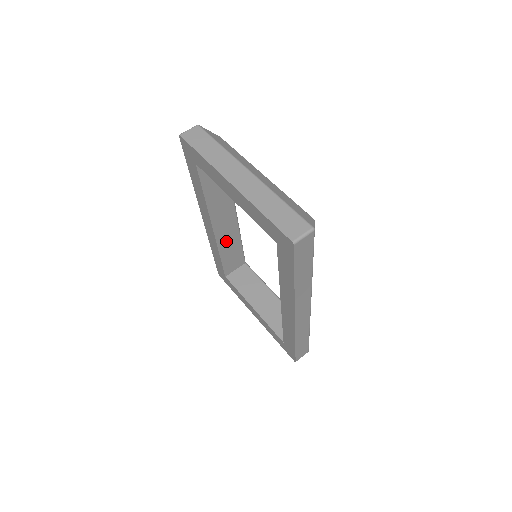
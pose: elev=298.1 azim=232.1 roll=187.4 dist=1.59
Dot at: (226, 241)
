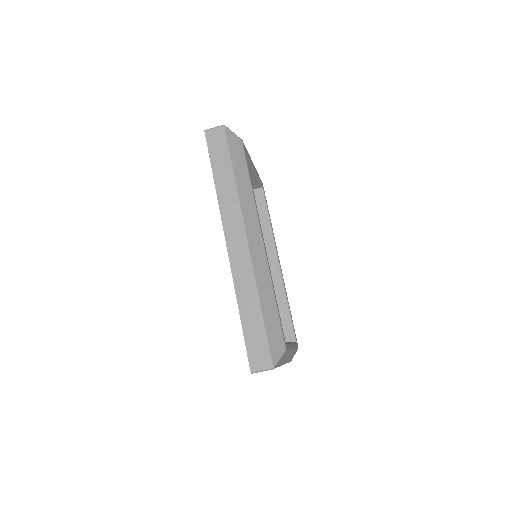
Dot at: occluded
